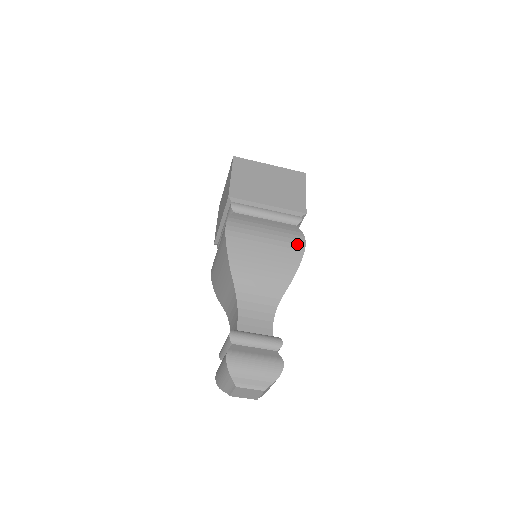
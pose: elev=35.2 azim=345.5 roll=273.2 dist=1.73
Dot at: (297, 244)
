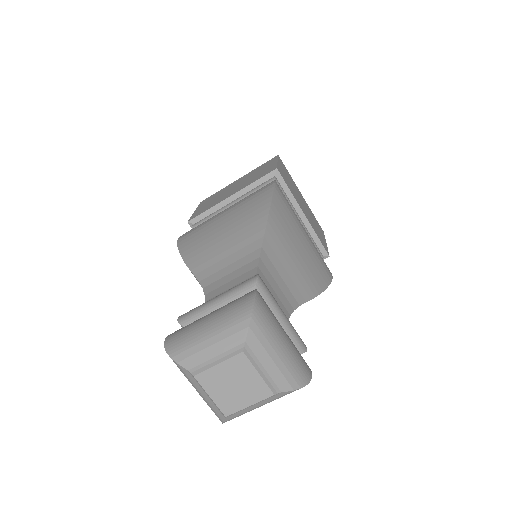
Dot at: (263, 189)
